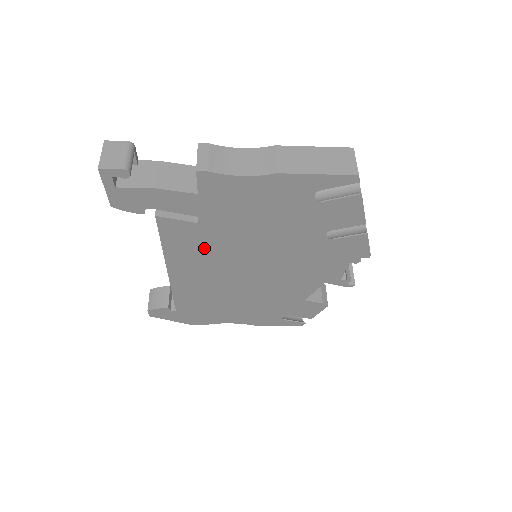
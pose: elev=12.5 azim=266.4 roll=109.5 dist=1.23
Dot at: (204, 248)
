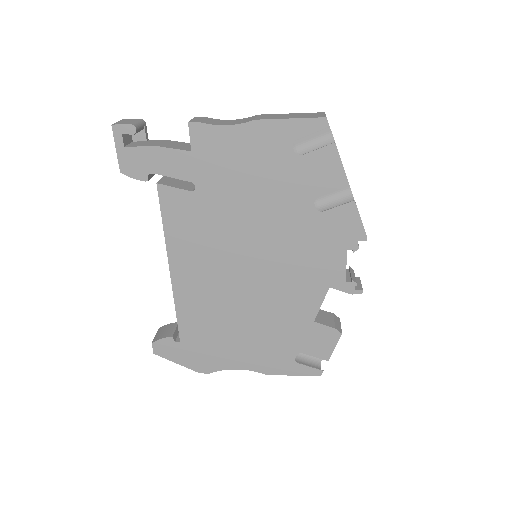
Dot at: (202, 230)
